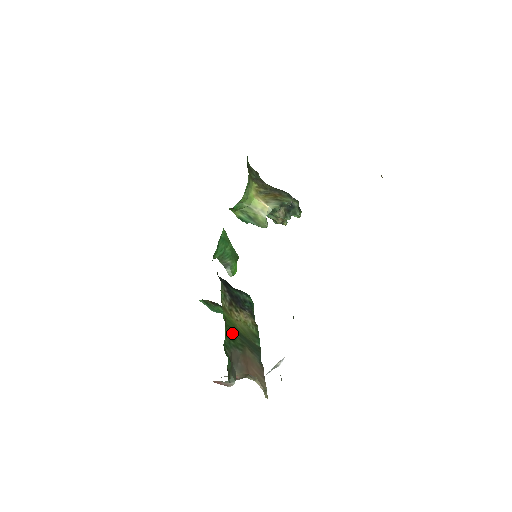
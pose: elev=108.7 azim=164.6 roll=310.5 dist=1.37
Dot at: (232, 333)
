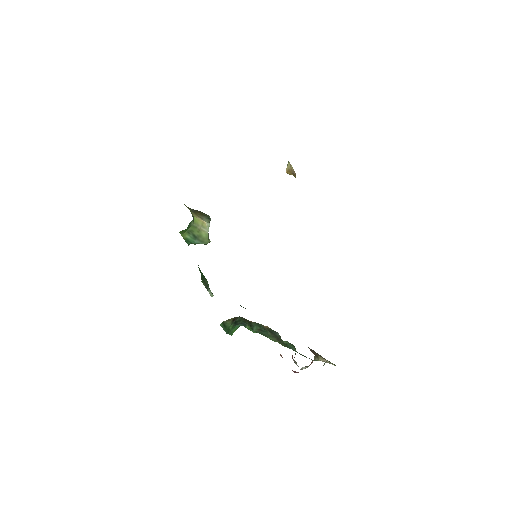
Dot at: occluded
